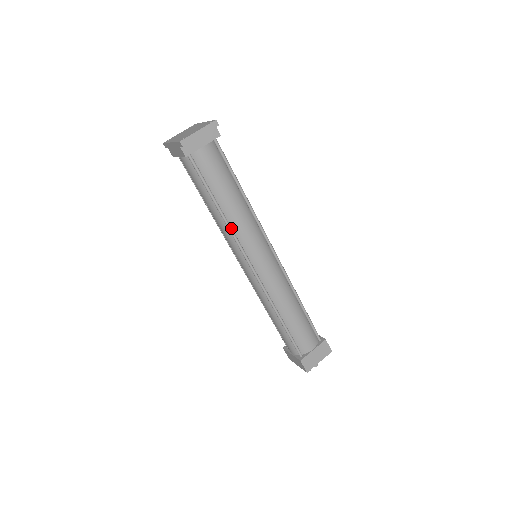
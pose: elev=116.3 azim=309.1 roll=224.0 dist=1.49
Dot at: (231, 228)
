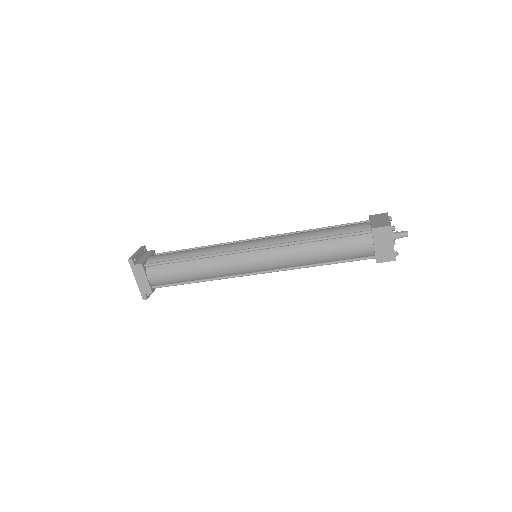
Dot at: (210, 255)
